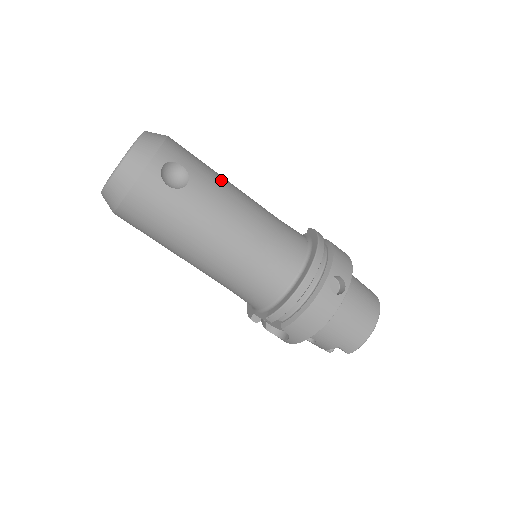
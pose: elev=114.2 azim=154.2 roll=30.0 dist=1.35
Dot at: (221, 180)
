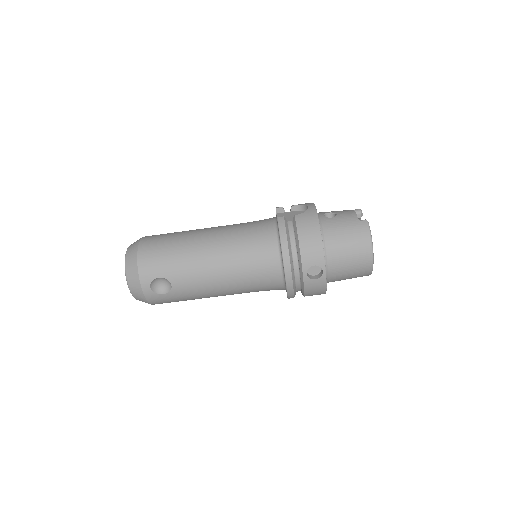
Dot at: (188, 258)
